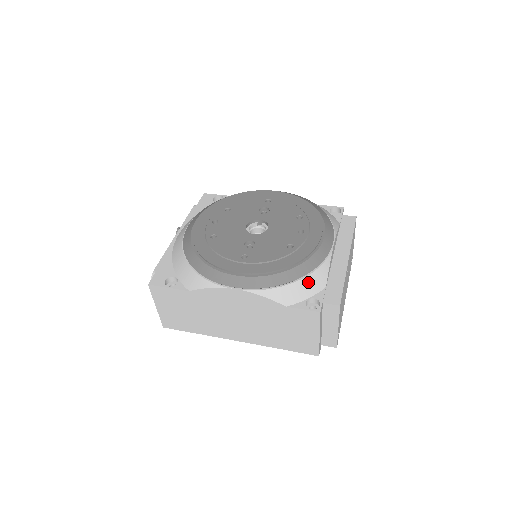
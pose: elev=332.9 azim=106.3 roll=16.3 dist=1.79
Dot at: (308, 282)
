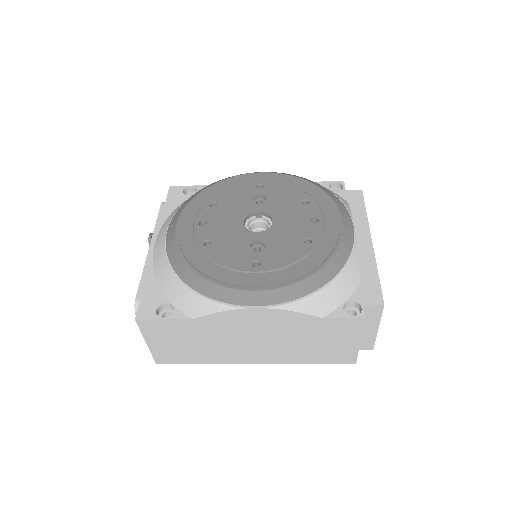
Dot at: (341, 282)
